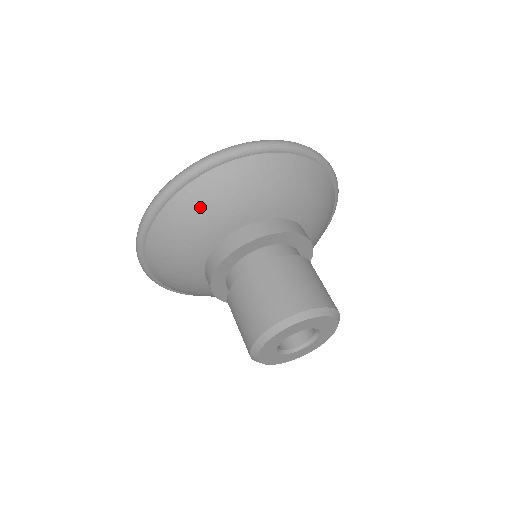
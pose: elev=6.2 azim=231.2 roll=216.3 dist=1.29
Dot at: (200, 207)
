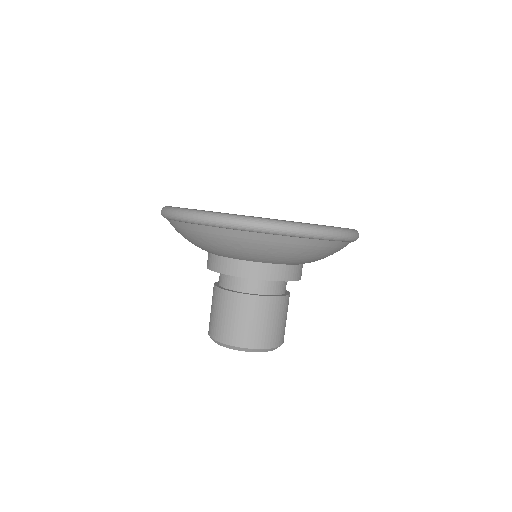
Dot at: (243, 246)
